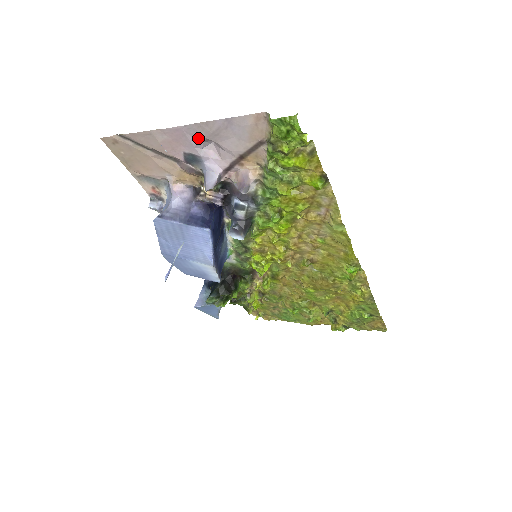
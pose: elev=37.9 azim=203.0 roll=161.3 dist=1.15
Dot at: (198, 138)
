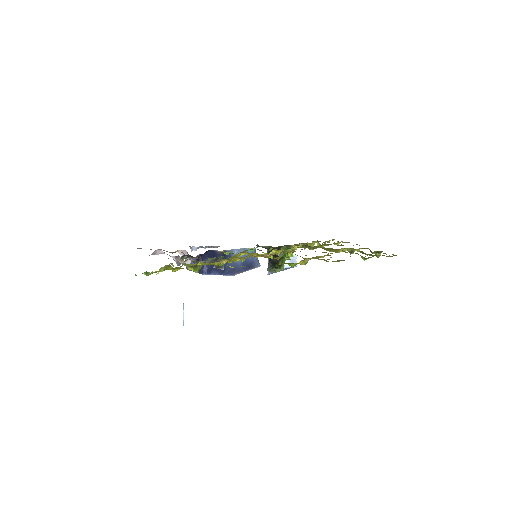
Dot at: occluded
